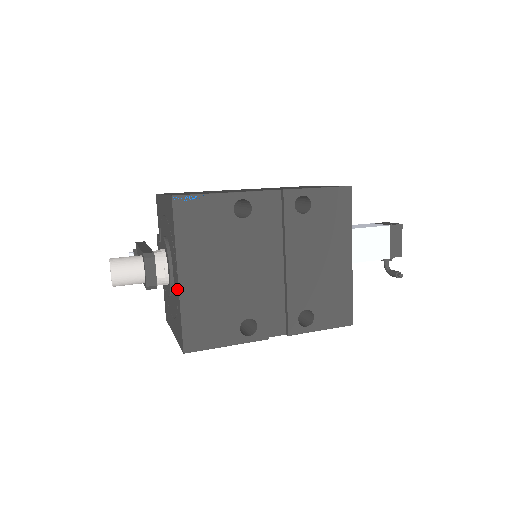
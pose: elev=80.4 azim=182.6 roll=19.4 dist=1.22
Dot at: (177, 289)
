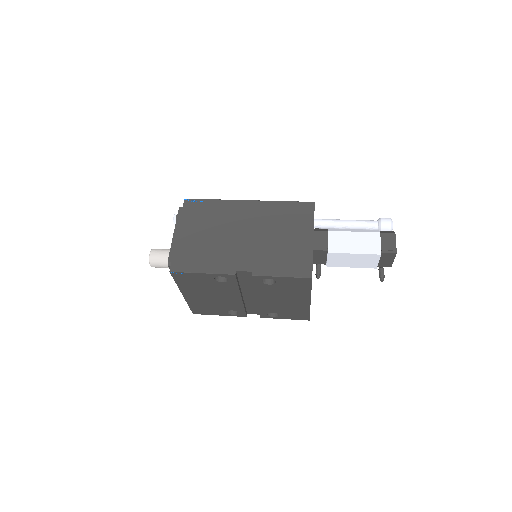
Dot at: occluded
